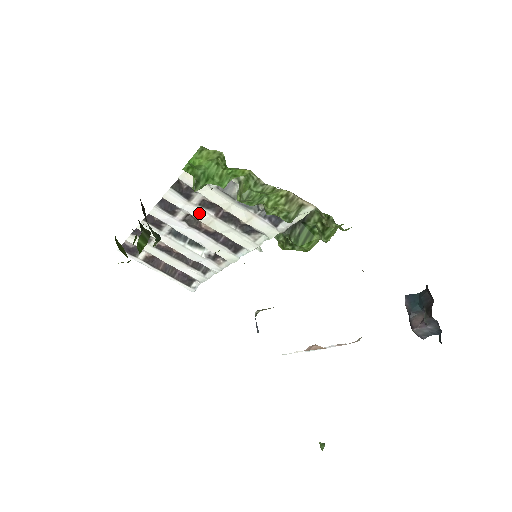
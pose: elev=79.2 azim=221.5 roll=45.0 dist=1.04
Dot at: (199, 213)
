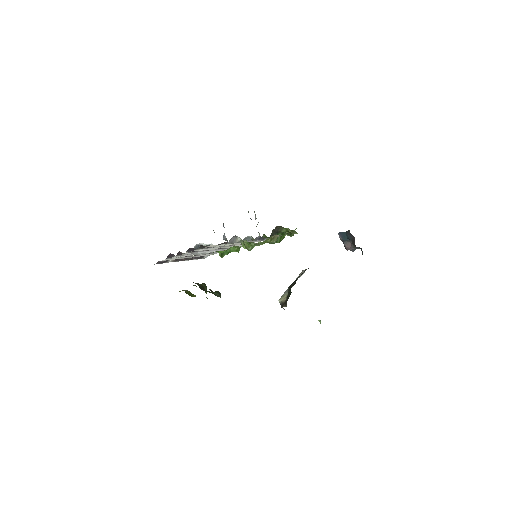
Dot at: (215, 248)
